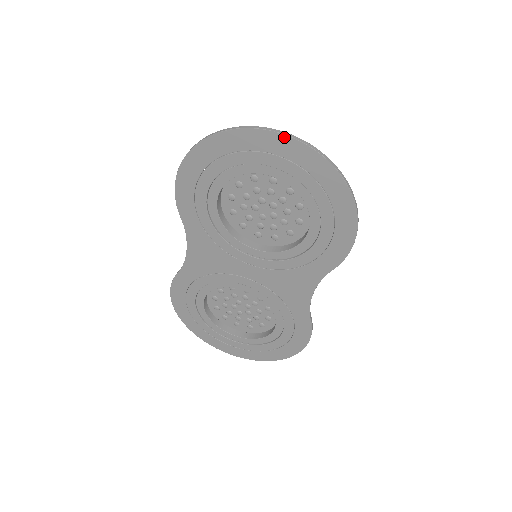
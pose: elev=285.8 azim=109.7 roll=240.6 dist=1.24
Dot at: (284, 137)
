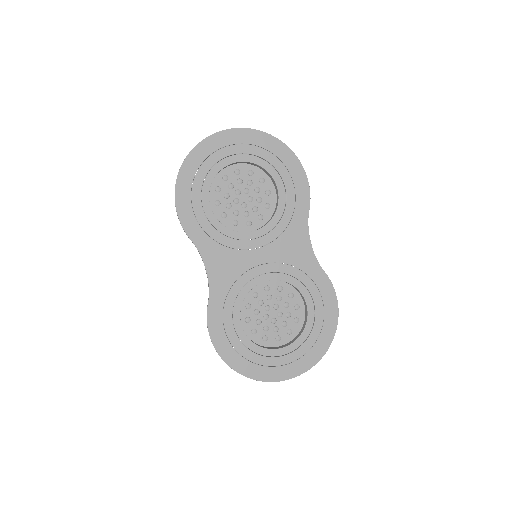
Dot at: (230, 131)
